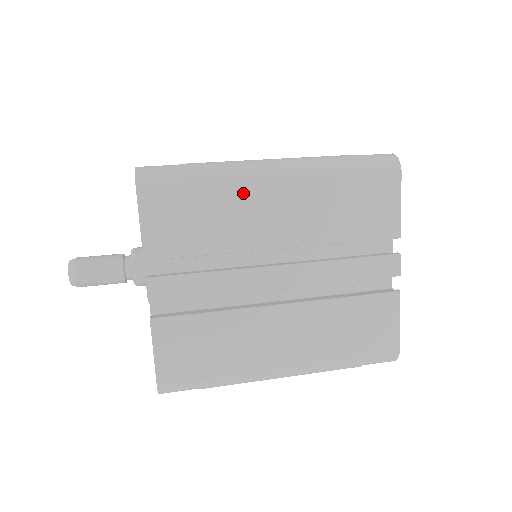
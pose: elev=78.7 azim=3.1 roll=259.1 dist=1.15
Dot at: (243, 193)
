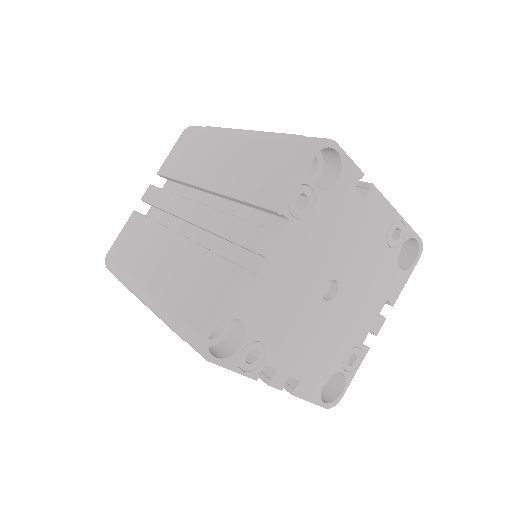
Dot at: occluded
